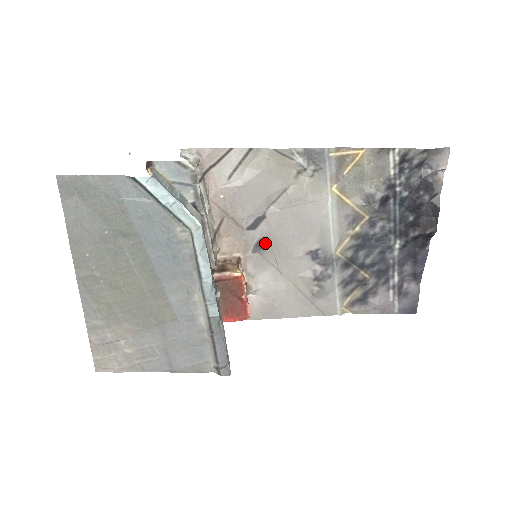
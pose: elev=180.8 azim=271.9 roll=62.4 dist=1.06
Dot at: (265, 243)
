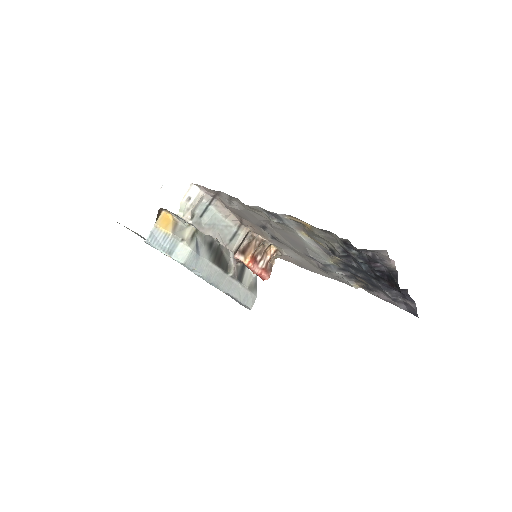
Dot at: (276, 238)
